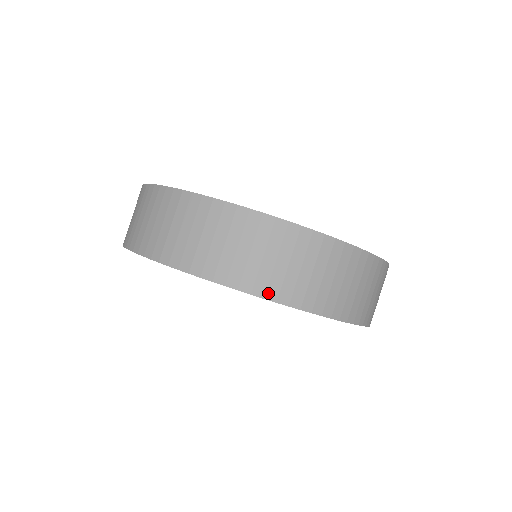
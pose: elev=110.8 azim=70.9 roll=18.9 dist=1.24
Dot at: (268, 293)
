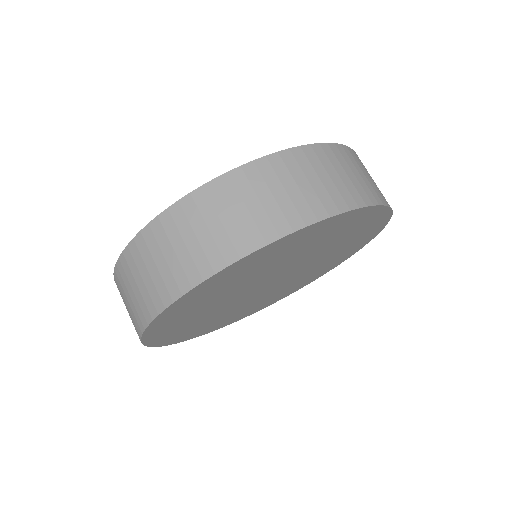
Dot at: (349, 204)
